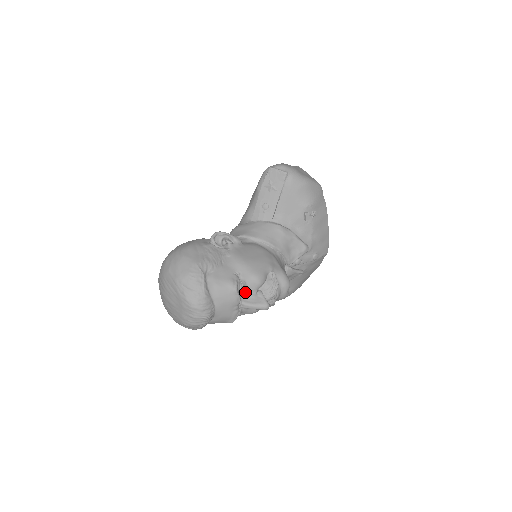
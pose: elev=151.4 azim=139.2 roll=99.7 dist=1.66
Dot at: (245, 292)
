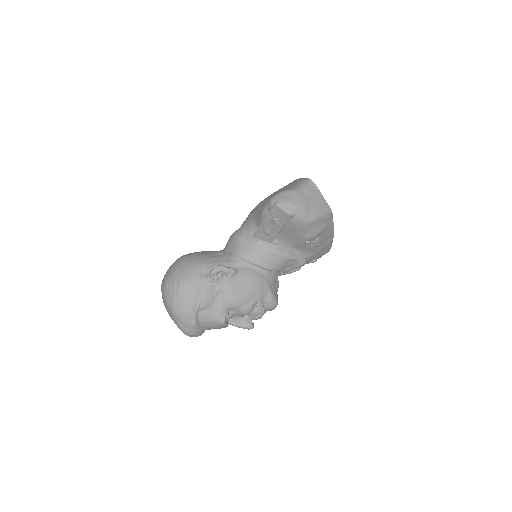
Dot at: (234, 316)
